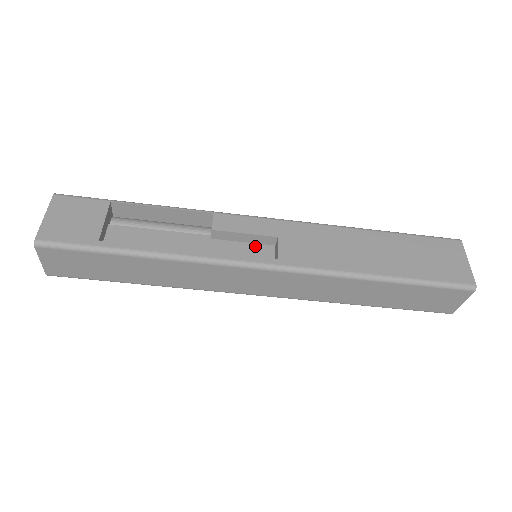
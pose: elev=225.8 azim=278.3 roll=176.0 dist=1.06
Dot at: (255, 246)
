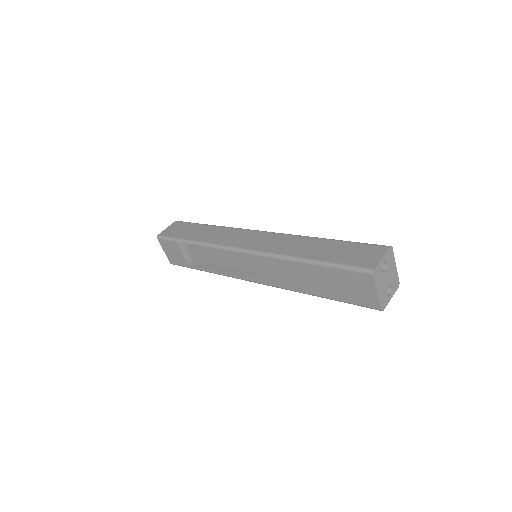
Dot at: occluded
